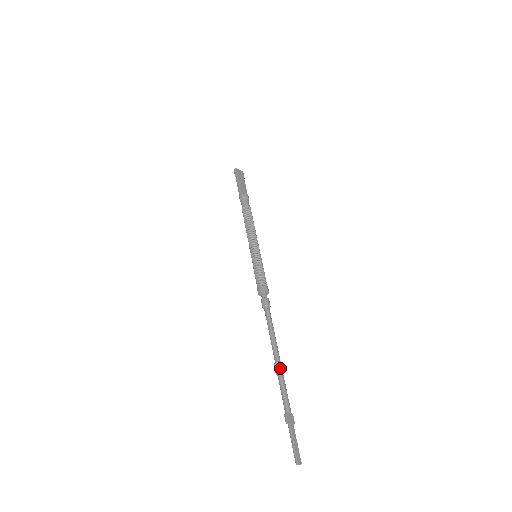
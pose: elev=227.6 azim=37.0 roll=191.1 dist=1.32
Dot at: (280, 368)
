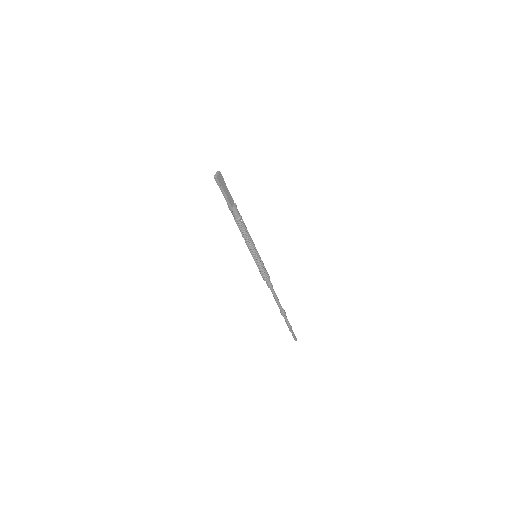
Dot at: (285, 314)
